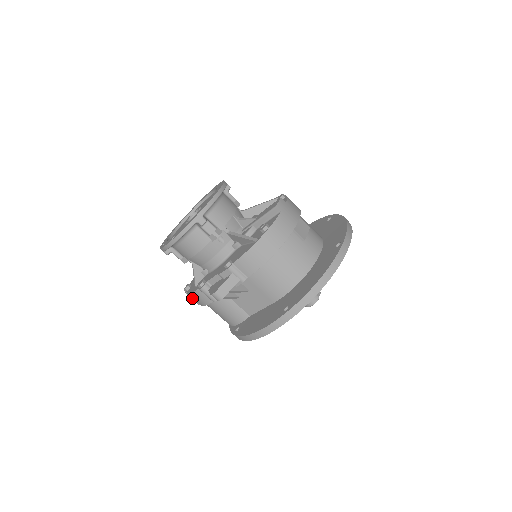
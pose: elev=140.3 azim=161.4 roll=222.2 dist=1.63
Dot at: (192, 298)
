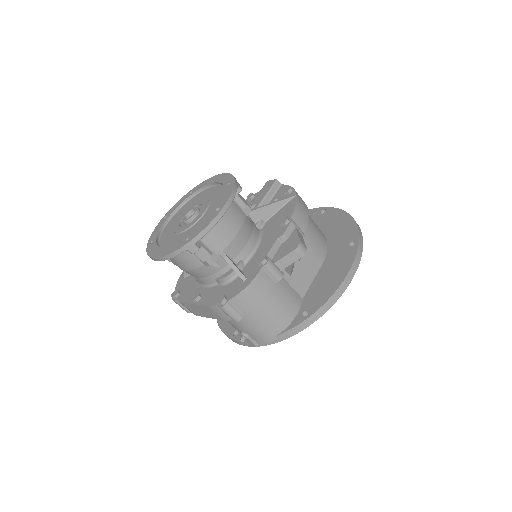
Dot at: (234, 310)
